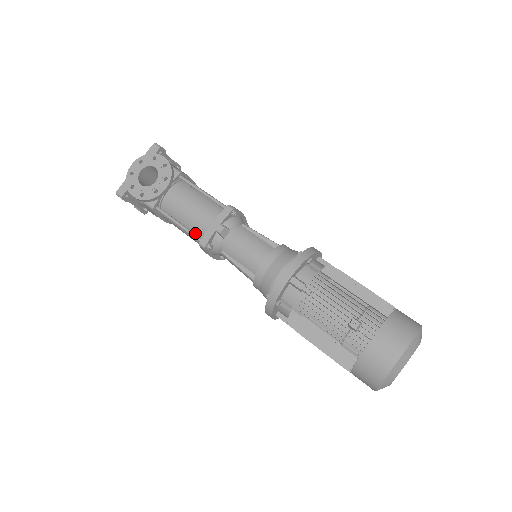
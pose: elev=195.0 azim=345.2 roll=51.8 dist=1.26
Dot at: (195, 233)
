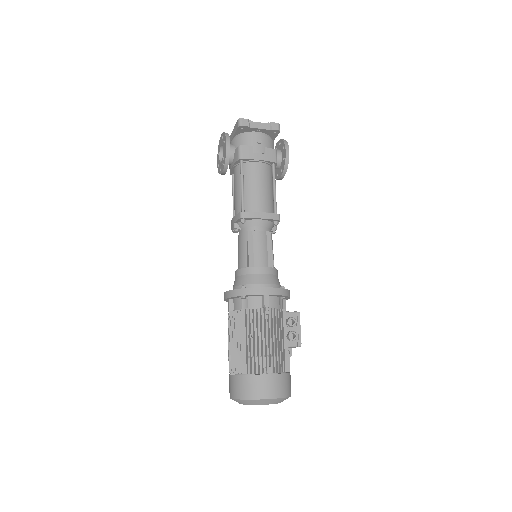
Dot at: occluded
